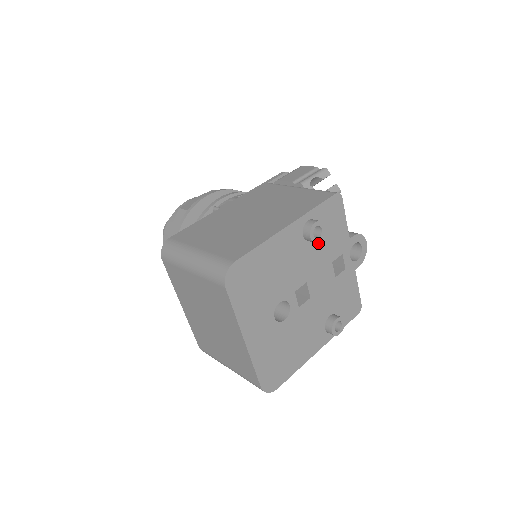
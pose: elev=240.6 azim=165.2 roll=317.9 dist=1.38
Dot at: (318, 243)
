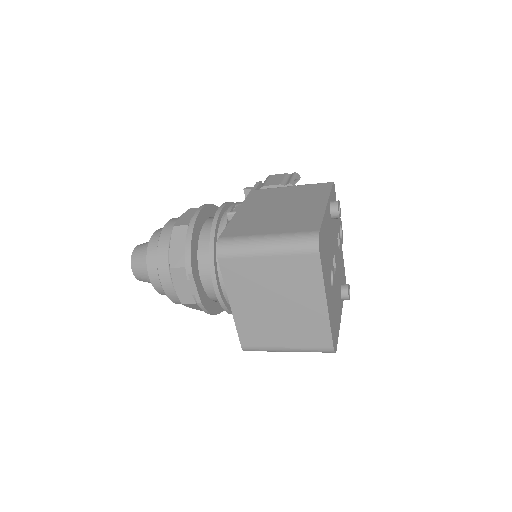
Dot at: (333, 222)
